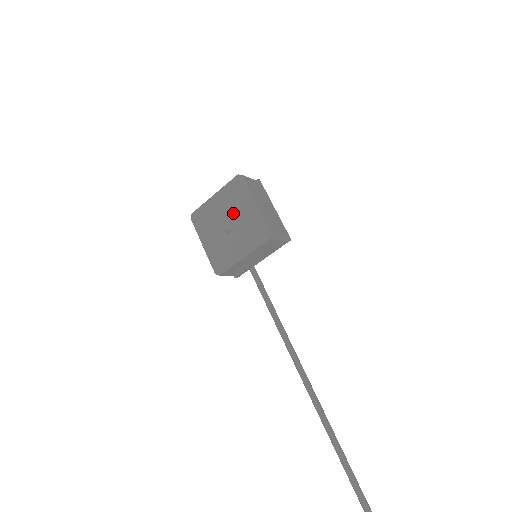
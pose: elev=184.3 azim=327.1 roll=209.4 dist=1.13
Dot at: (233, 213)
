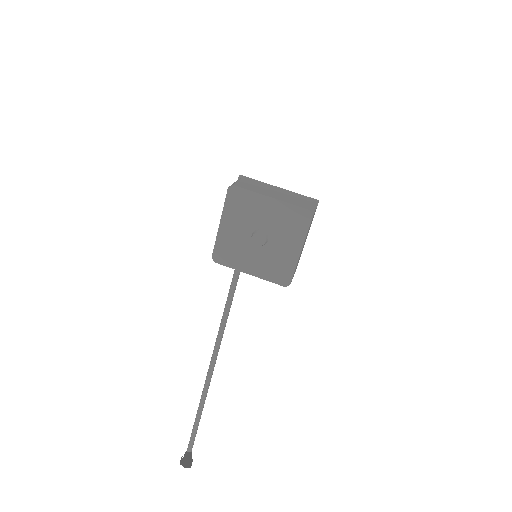
Dot at: (274, 234)
